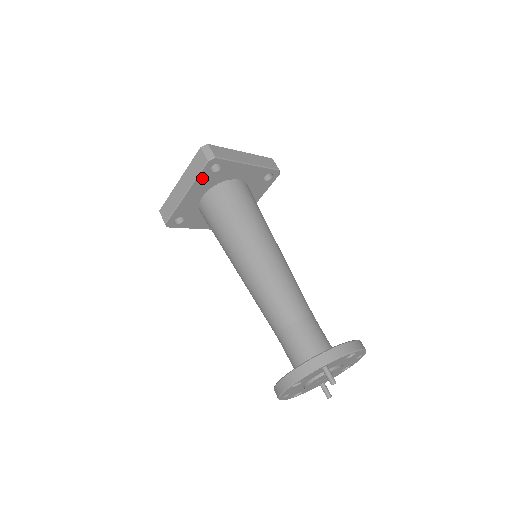
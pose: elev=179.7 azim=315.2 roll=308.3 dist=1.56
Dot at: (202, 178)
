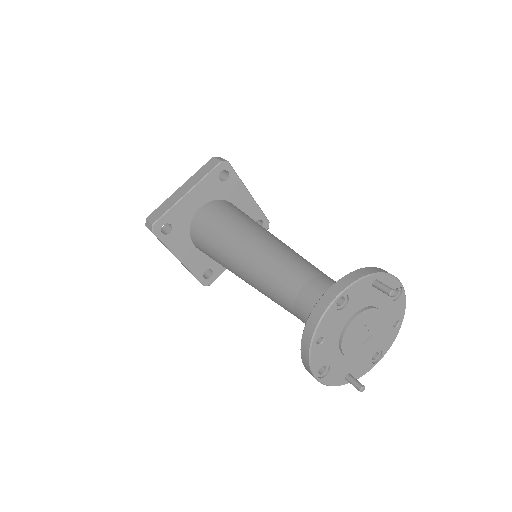
Dot at: (209, 181)
